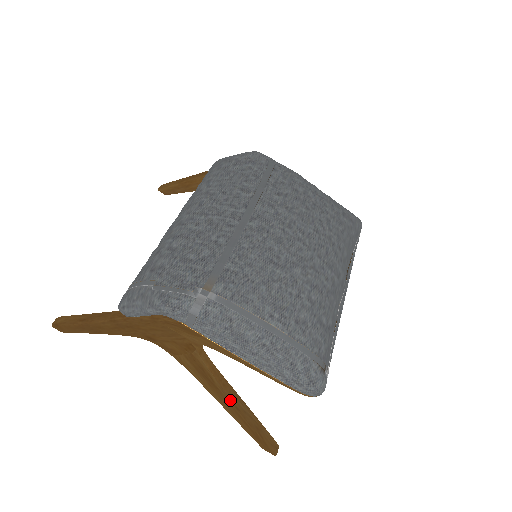
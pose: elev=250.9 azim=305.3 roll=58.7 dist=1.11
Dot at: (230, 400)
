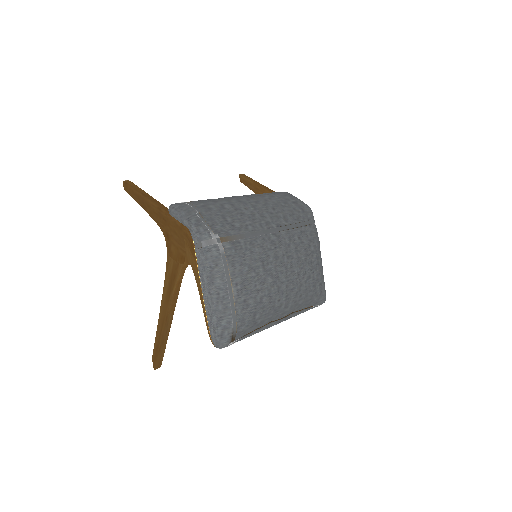
Dot at: (168, 309)
